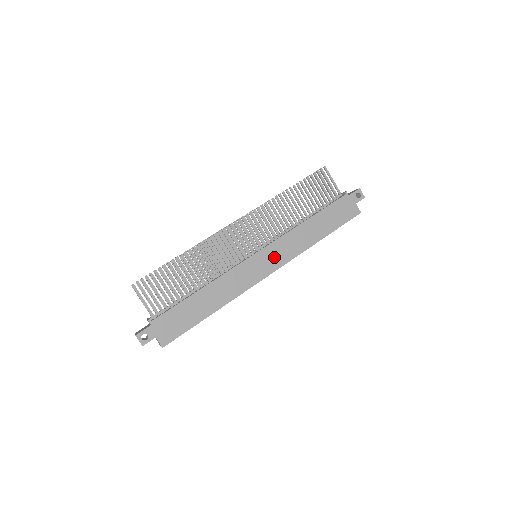
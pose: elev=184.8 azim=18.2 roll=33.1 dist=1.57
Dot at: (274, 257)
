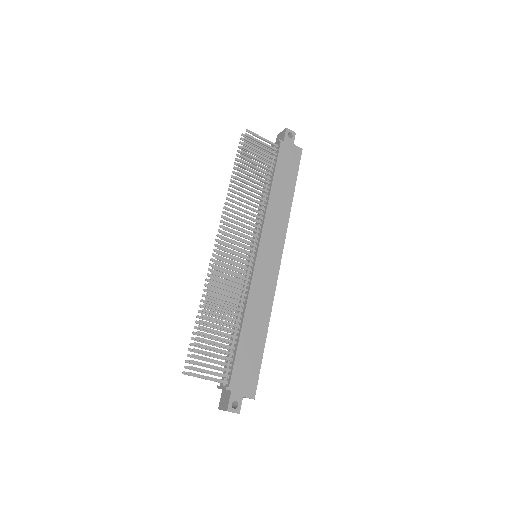
Dot at: (272, 245)
